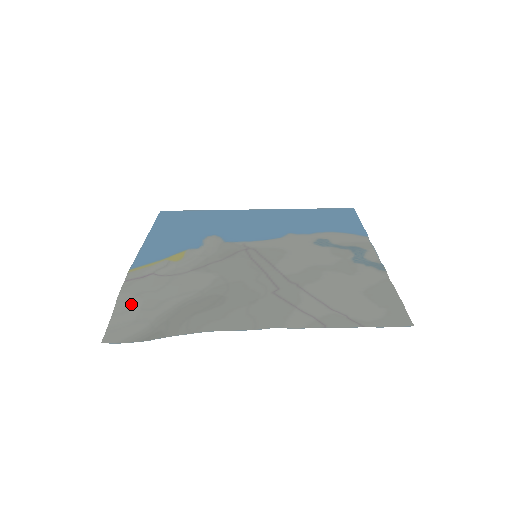
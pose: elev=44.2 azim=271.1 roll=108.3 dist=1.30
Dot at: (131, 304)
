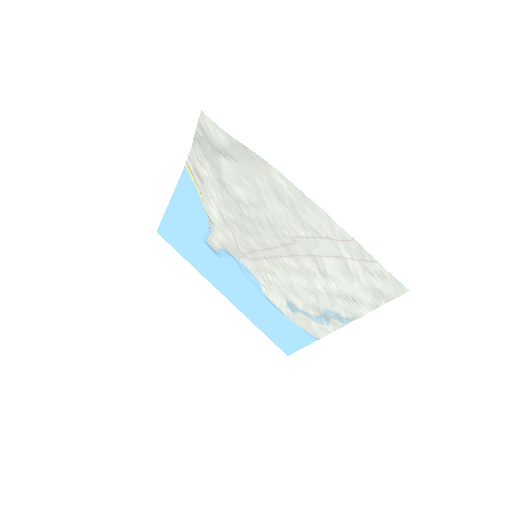
Dot at: (203, 148)
